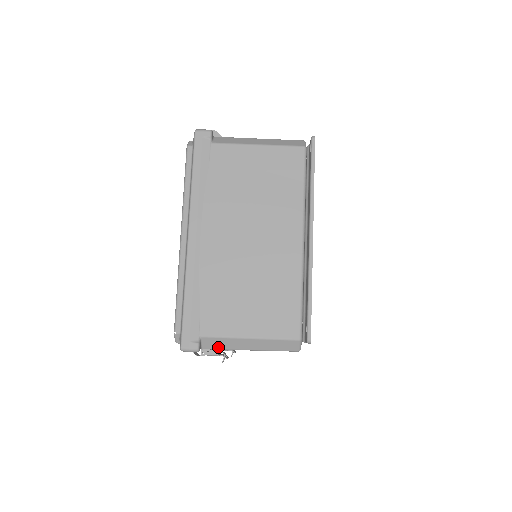
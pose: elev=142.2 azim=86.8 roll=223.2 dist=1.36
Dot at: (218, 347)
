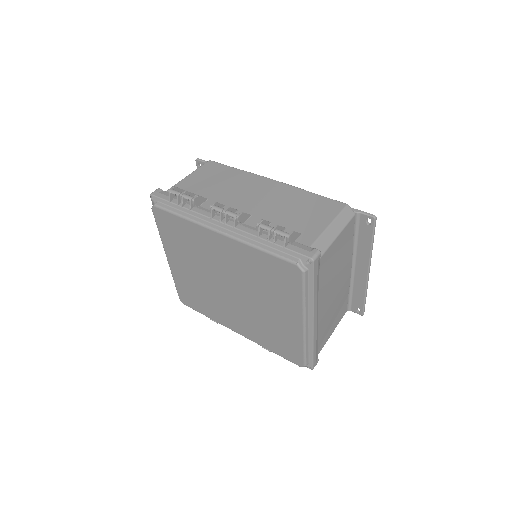
Dot at: occluded
